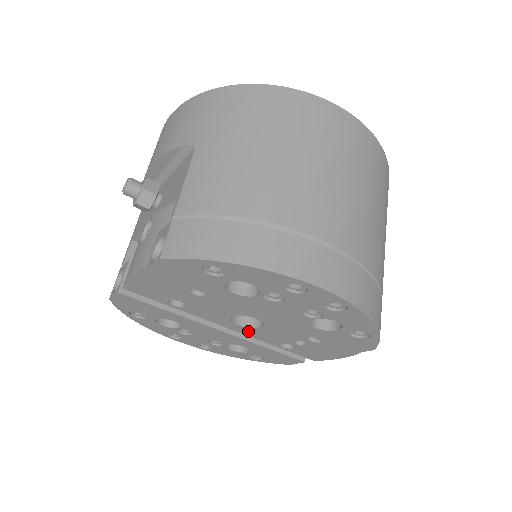
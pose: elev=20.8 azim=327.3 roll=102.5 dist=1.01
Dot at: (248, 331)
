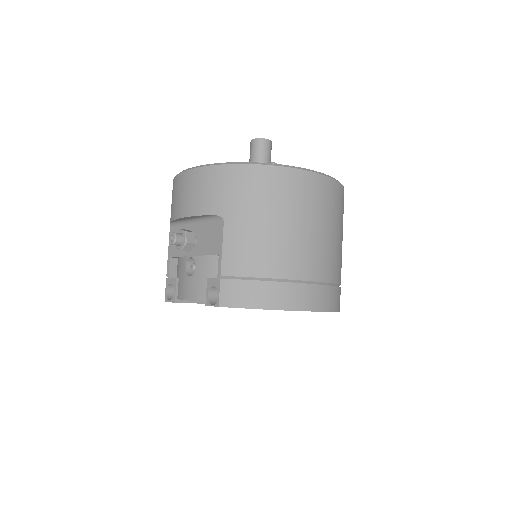
Dot at: occluded
